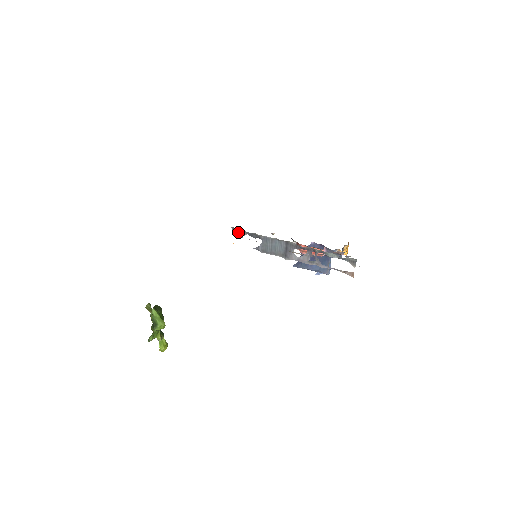
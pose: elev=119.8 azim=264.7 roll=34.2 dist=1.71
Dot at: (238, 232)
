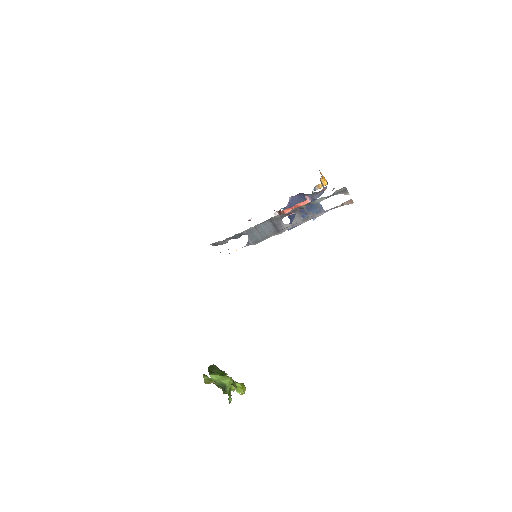
Dot at: (219, 244)
